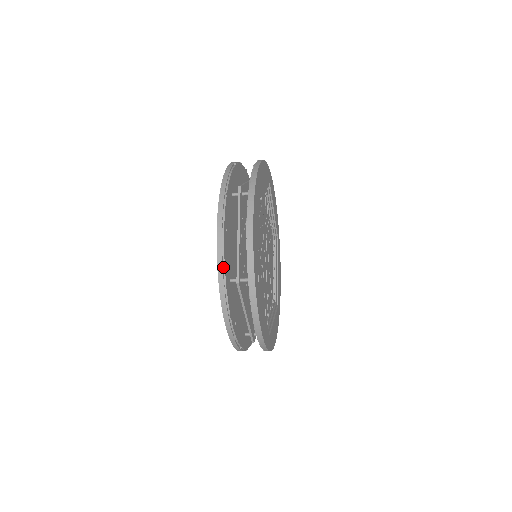
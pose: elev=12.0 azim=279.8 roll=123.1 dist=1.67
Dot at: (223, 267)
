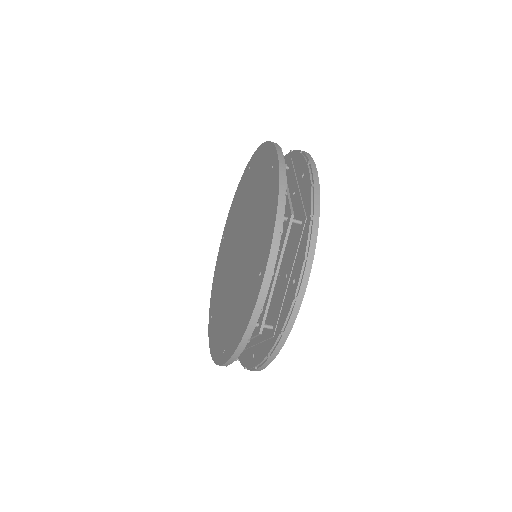
Dot at: (255, 322)
